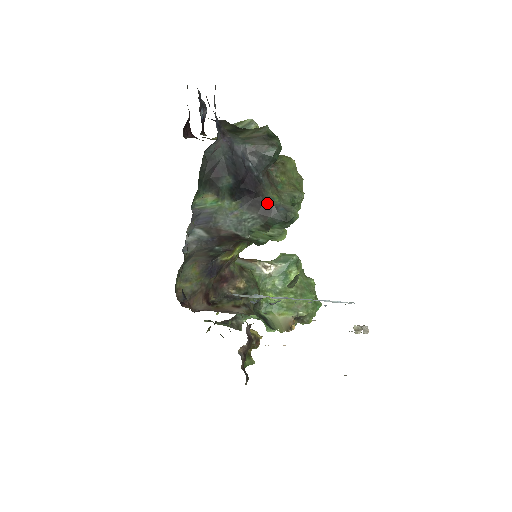
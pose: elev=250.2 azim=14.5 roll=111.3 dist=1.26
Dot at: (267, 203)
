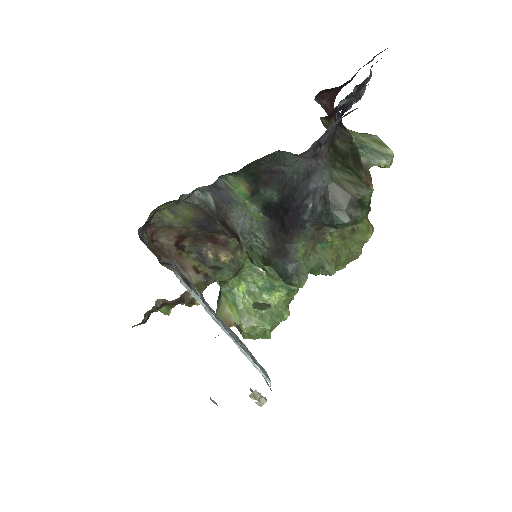
Dot at: (287, 248)
